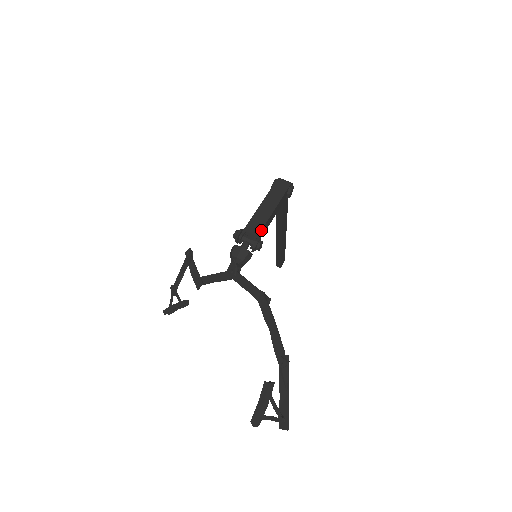
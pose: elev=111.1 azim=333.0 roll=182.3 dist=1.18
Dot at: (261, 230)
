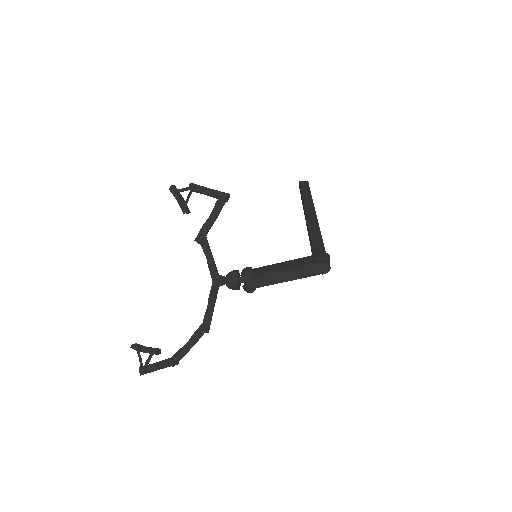
Dot at: (263, 286)
